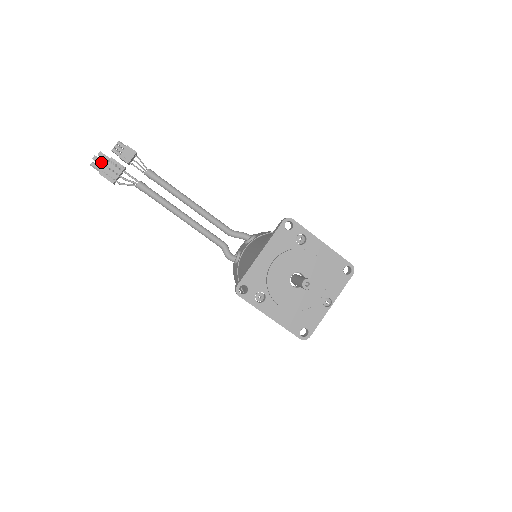
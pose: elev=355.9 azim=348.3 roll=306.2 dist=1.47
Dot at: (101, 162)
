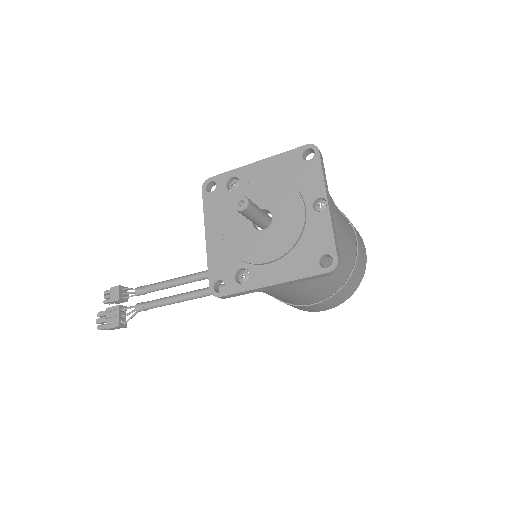
Dot at: (103, 319)
